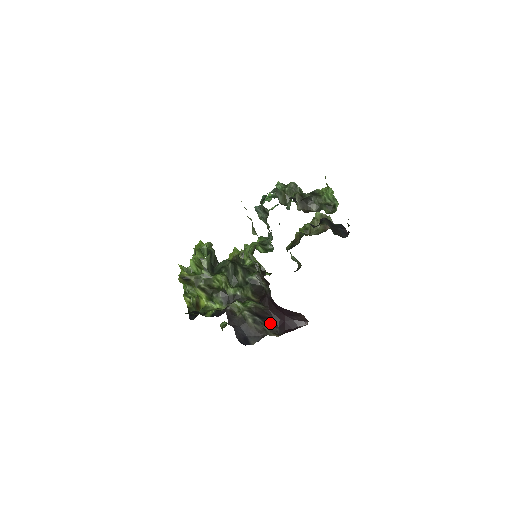
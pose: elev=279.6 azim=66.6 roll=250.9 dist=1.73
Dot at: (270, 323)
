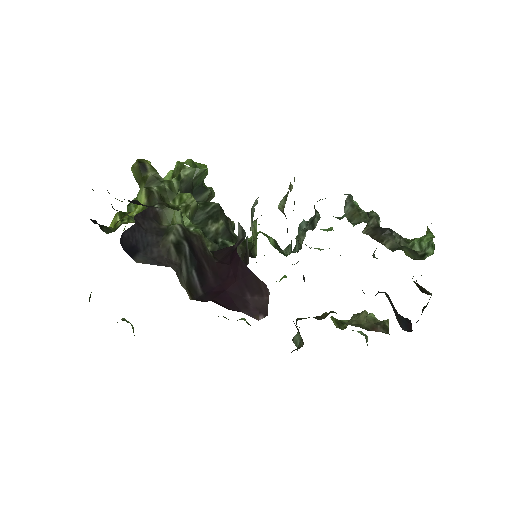
Dot at: (199, 273)
